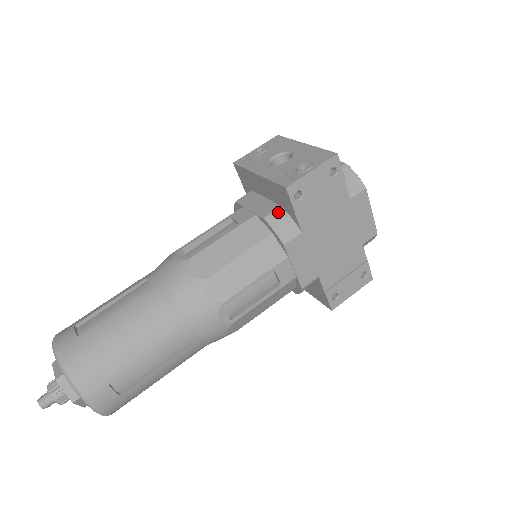
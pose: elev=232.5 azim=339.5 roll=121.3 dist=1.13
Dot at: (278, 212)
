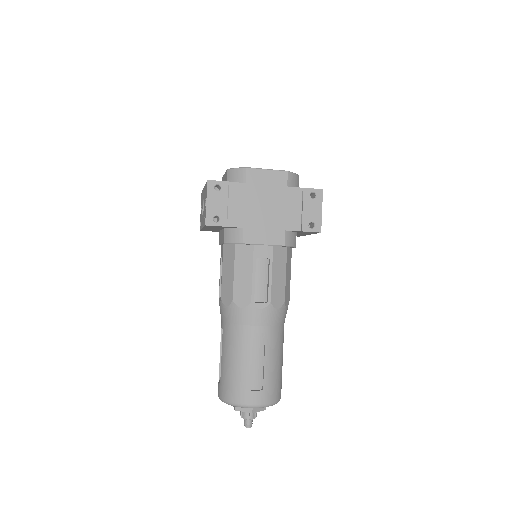
Dot at: (225, 233)
